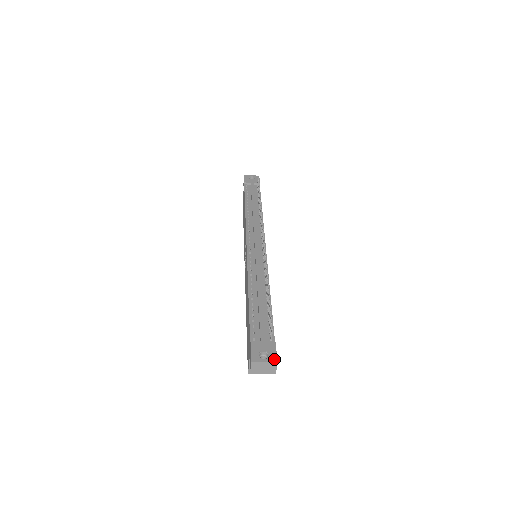
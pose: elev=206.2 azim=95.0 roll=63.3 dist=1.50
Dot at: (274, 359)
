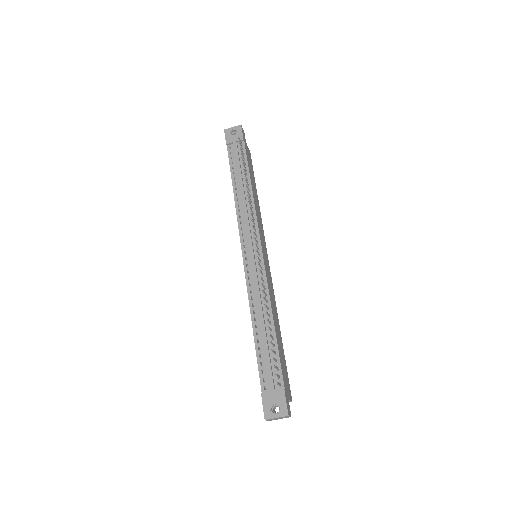
Dot at: (285, 412)
